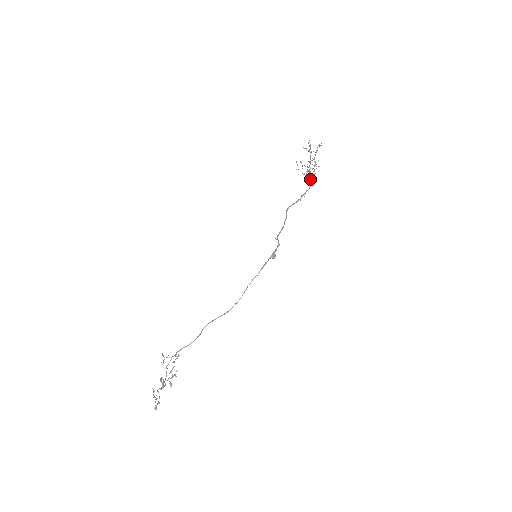
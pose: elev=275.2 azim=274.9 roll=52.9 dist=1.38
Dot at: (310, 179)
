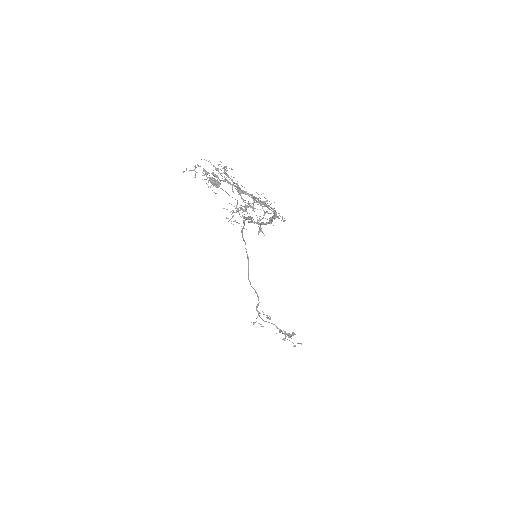
Dot at: occluded
